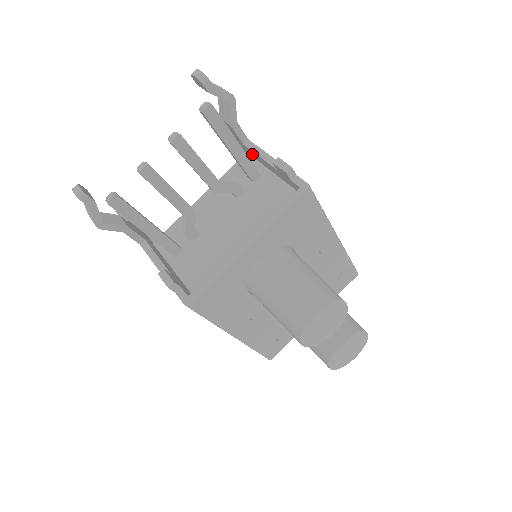
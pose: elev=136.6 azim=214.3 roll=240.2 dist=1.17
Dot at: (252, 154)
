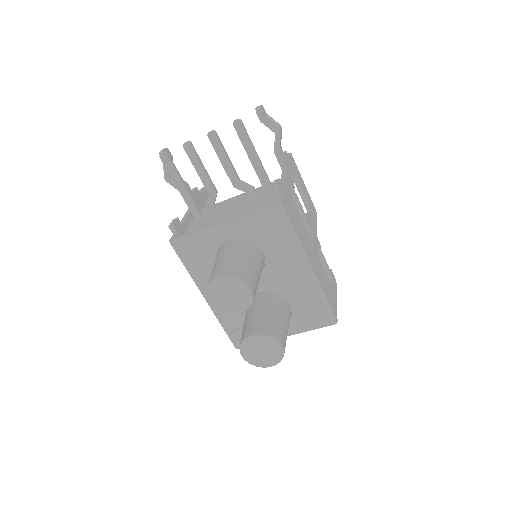
Dot at: occluded
